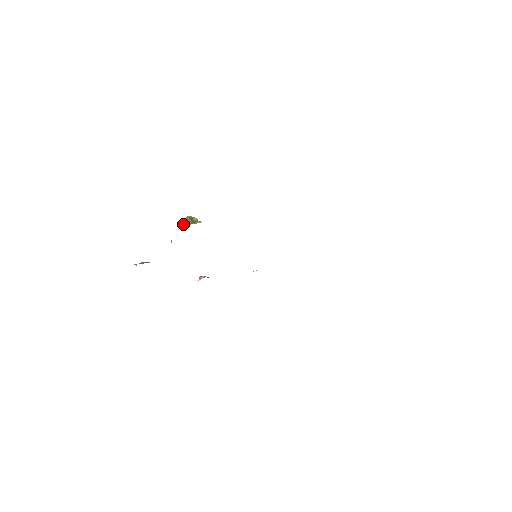
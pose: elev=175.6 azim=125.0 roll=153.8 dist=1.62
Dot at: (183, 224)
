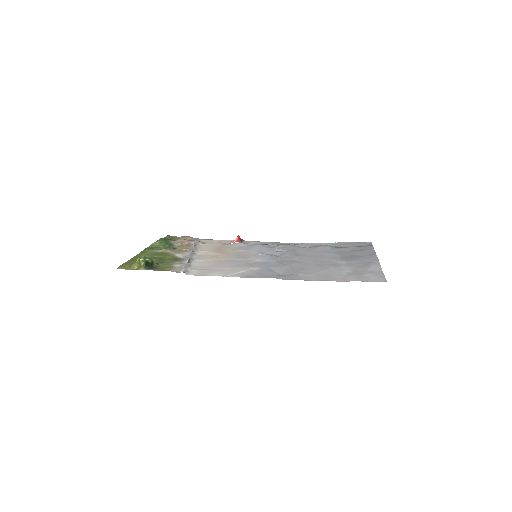
Dot at: (136, 263)
